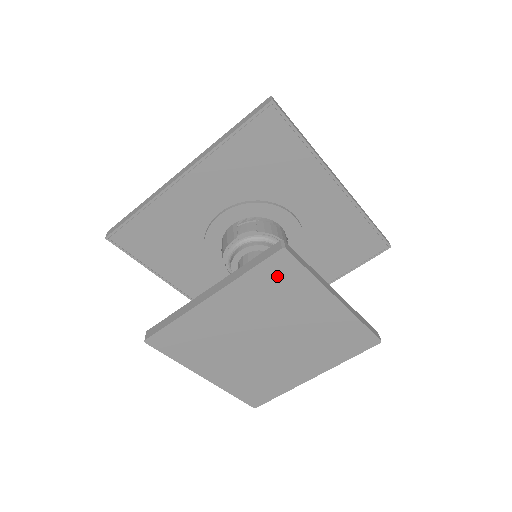
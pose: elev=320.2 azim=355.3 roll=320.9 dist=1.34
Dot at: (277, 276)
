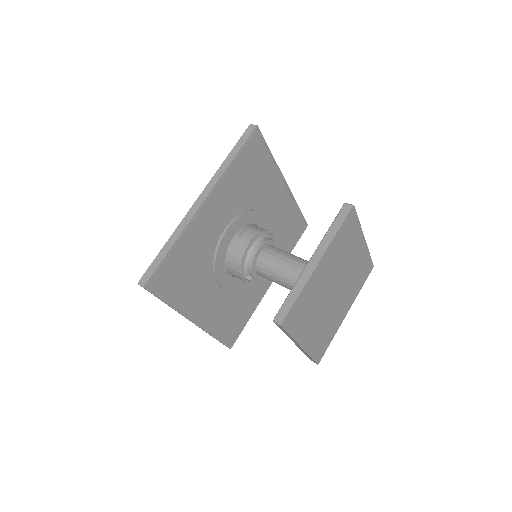
Dot at: (348, 230)
